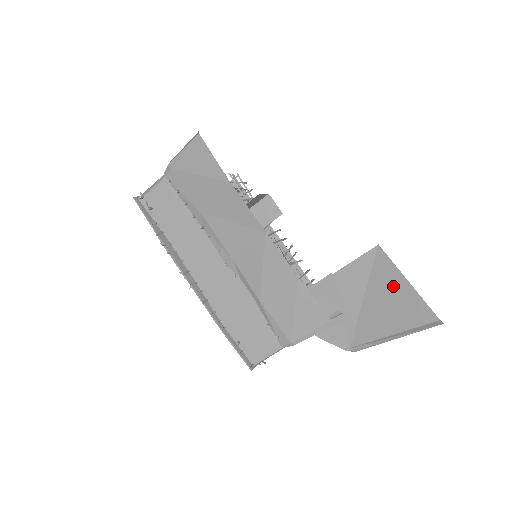
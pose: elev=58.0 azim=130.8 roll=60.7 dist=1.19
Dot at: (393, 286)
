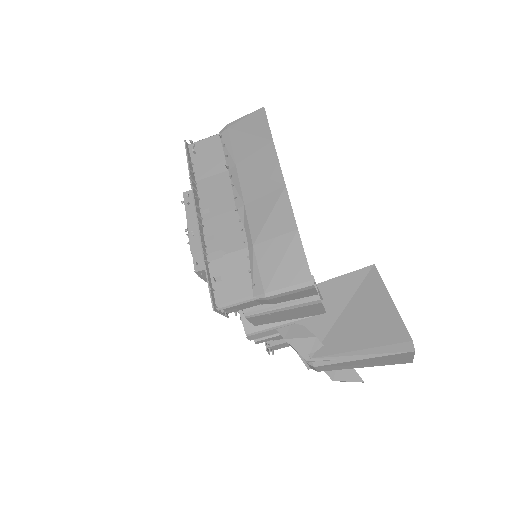
Dot at: (376, 303)
